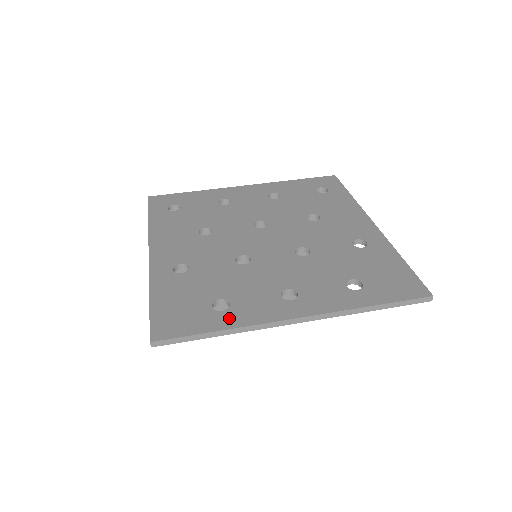
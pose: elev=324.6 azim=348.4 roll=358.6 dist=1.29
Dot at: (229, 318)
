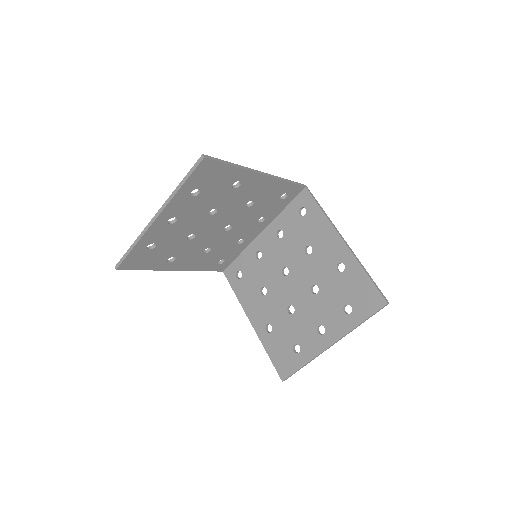
Dot at: occluded
